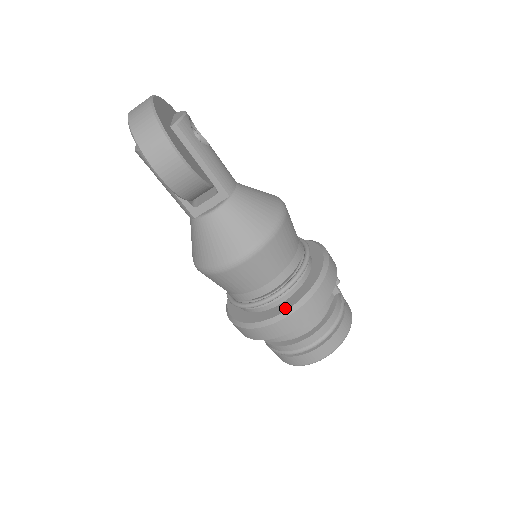
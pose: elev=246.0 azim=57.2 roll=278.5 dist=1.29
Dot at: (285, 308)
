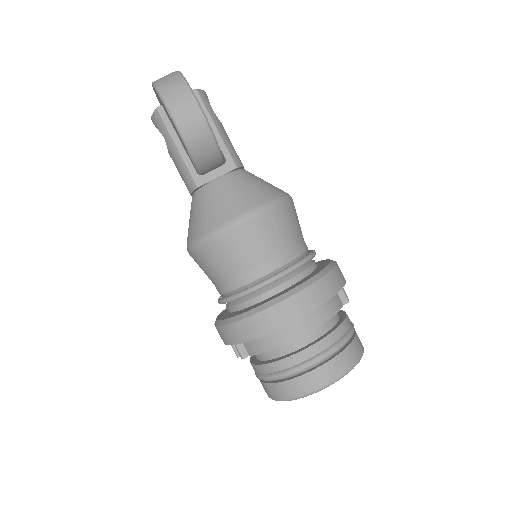
Dot at: (287, 290)
